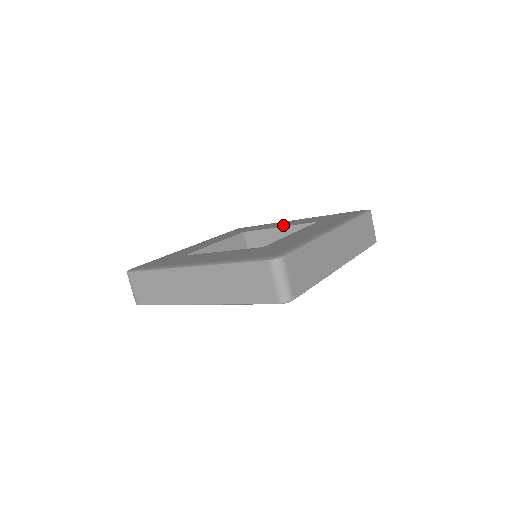
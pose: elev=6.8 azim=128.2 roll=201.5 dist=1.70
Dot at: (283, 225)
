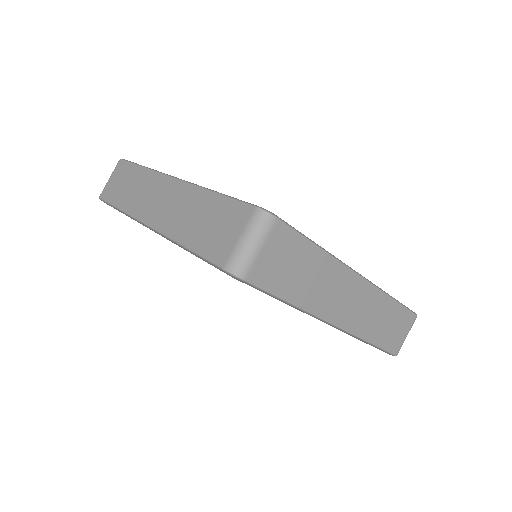
Dot at: occluded
